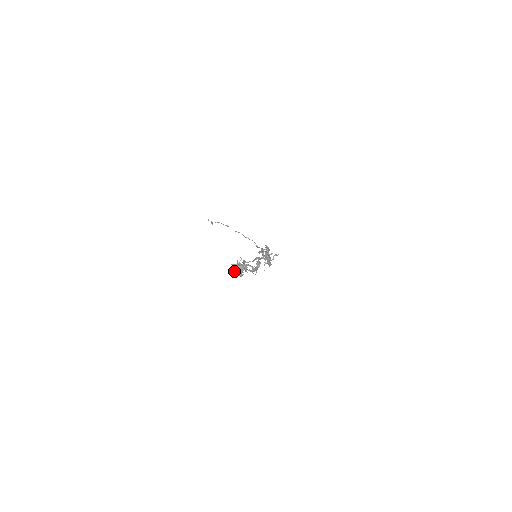
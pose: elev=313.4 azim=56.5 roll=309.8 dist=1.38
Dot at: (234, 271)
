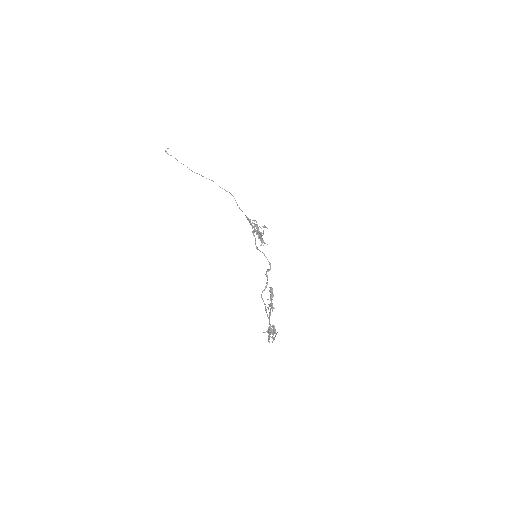
Dot at: (269, 342)
